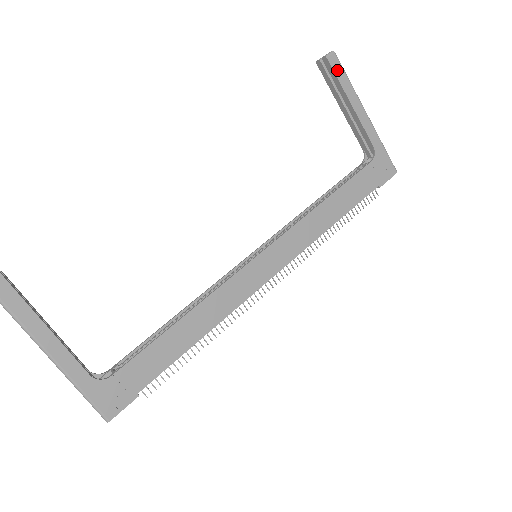
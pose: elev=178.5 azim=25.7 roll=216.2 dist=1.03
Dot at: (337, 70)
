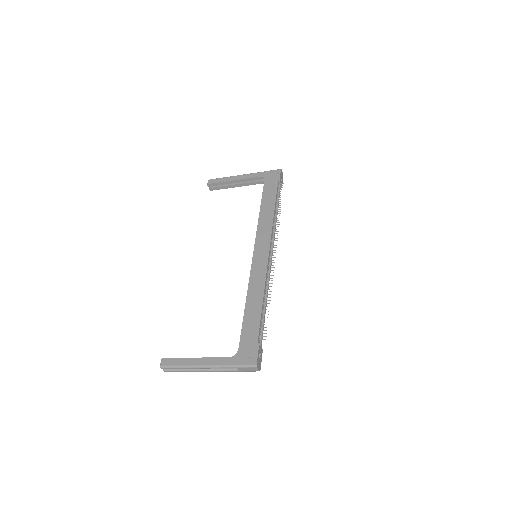
Dot at: (216, 181)
